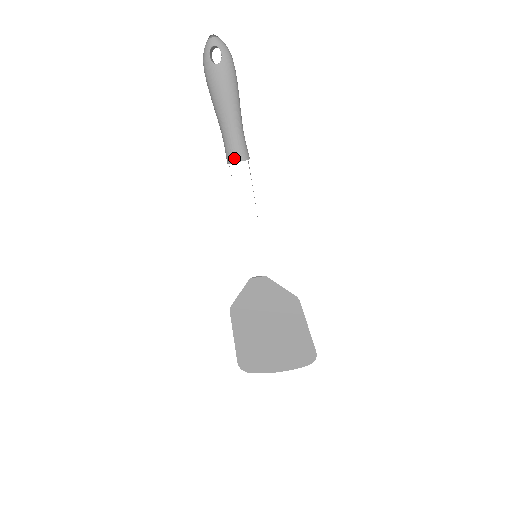
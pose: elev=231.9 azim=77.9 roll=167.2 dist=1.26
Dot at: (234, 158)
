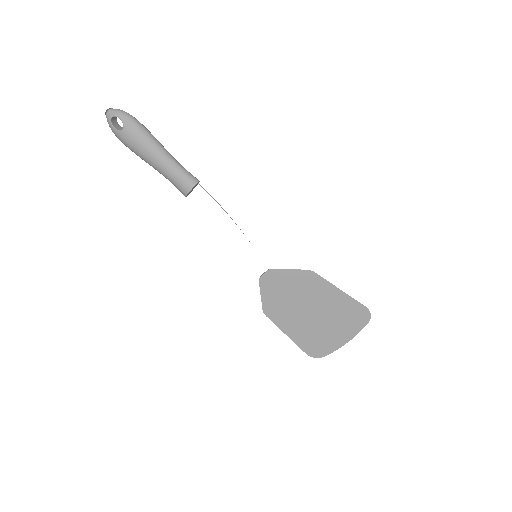
Dot at: (185, 190)
